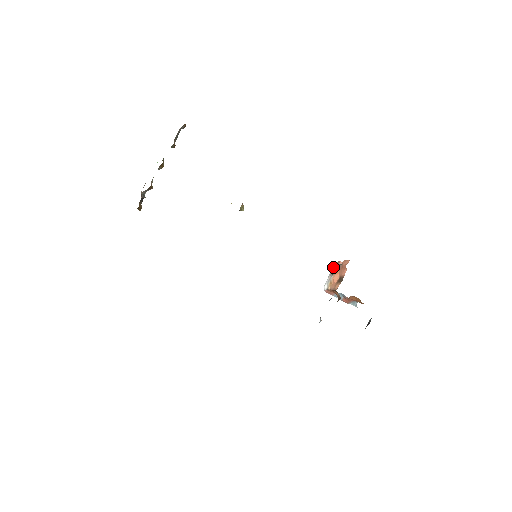
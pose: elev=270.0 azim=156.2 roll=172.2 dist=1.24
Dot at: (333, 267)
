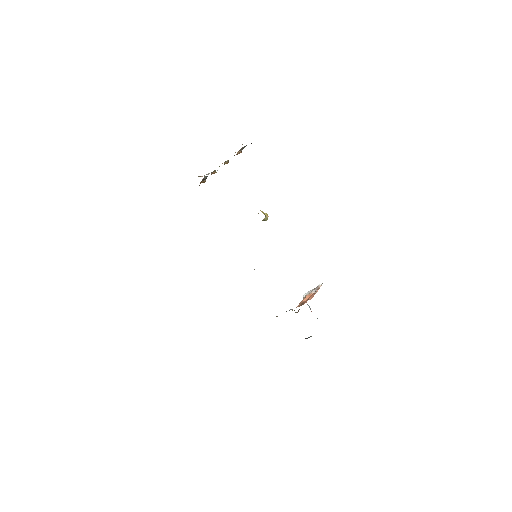
Dot at: (316, 287)
